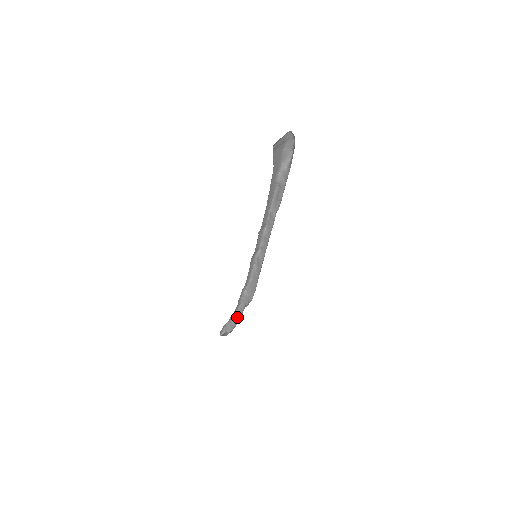
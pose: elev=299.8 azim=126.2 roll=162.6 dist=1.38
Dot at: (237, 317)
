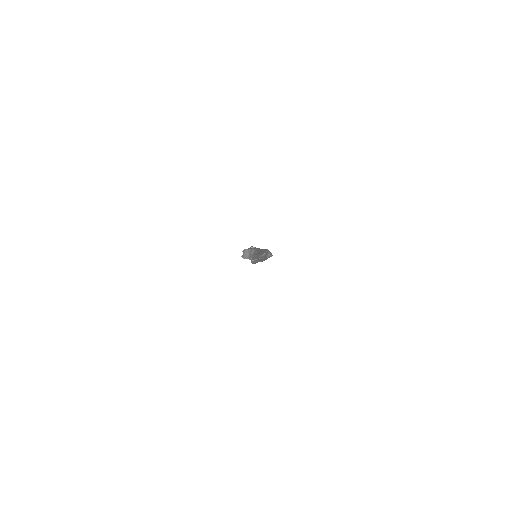
Dot at: occluded
